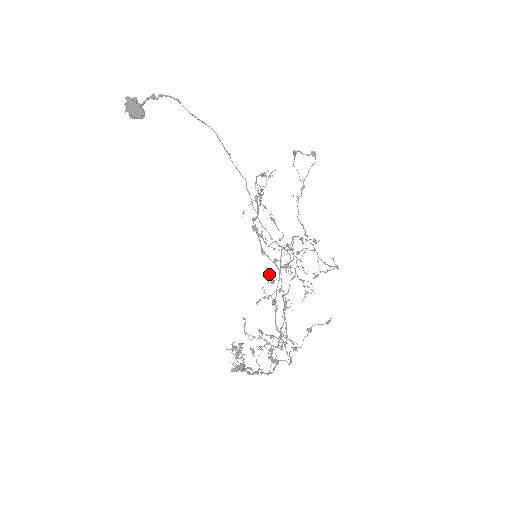
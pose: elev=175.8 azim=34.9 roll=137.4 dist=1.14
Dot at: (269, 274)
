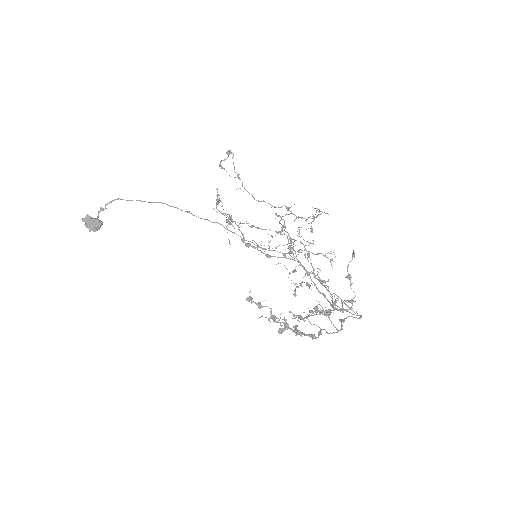
Dot at: occluded
